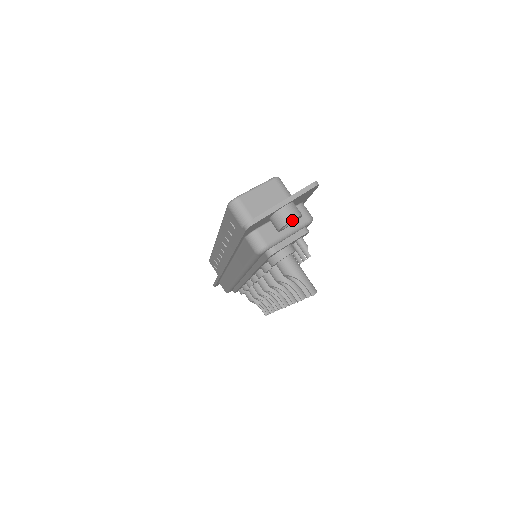
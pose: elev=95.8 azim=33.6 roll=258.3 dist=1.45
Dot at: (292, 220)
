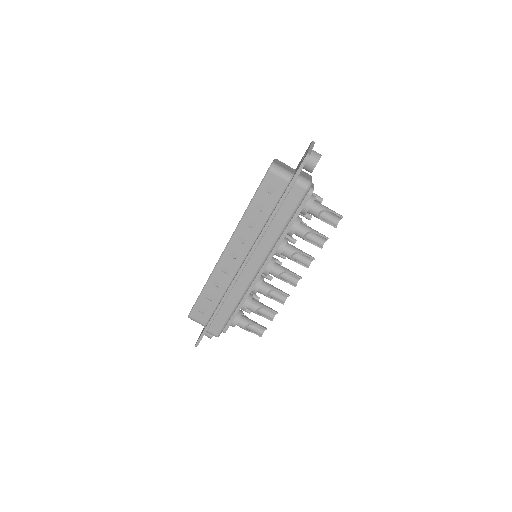
Dot at: (320, 157)
